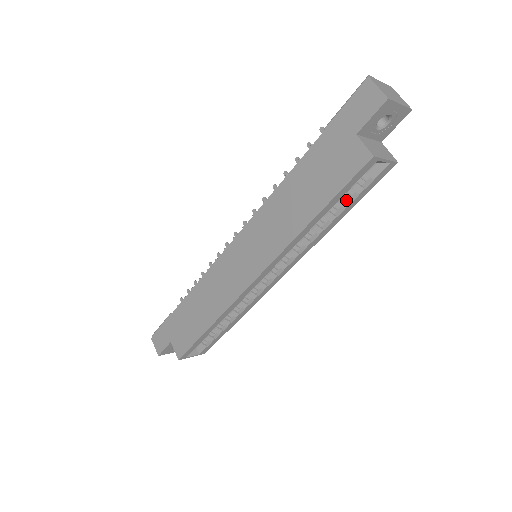
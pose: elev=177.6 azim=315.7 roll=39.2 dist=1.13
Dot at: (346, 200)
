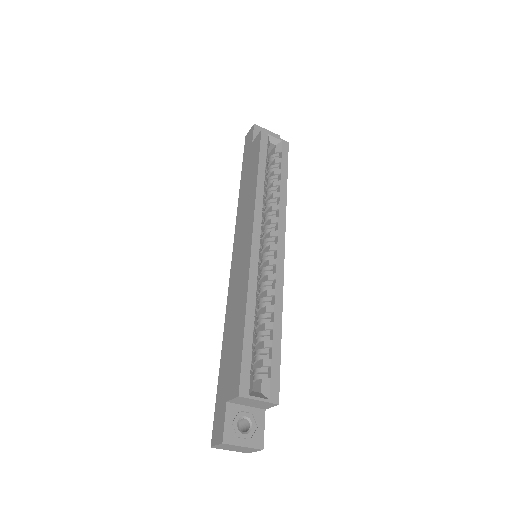
Dot at: (277, 170)
